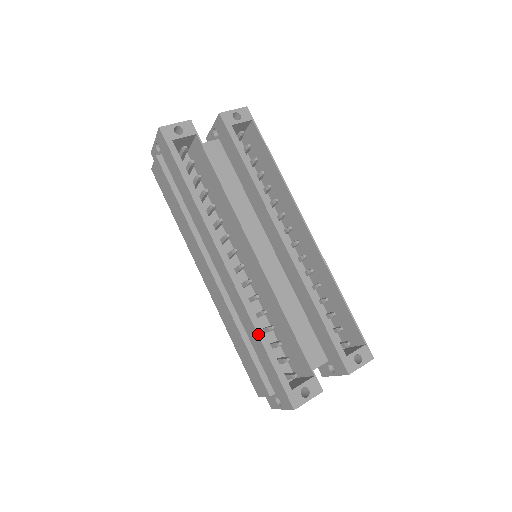
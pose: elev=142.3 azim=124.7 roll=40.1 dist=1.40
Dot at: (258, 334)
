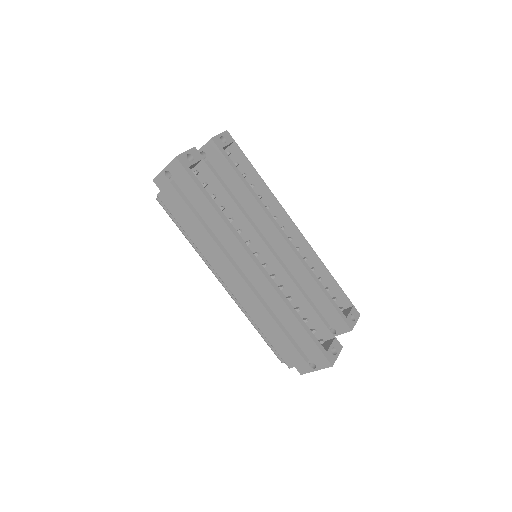
Dot at: (295, 316)
